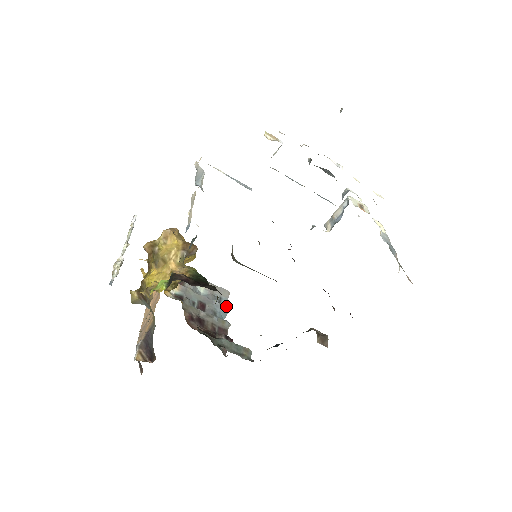
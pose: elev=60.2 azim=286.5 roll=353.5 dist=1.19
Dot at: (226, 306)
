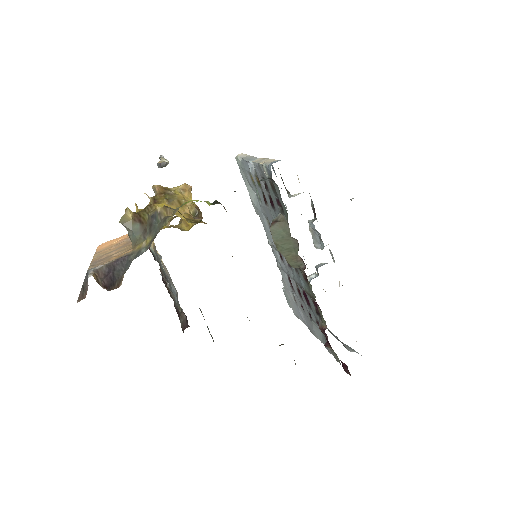
Dot at: occluded
